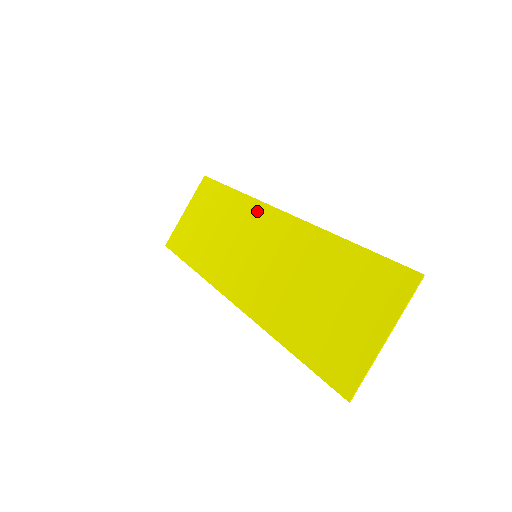
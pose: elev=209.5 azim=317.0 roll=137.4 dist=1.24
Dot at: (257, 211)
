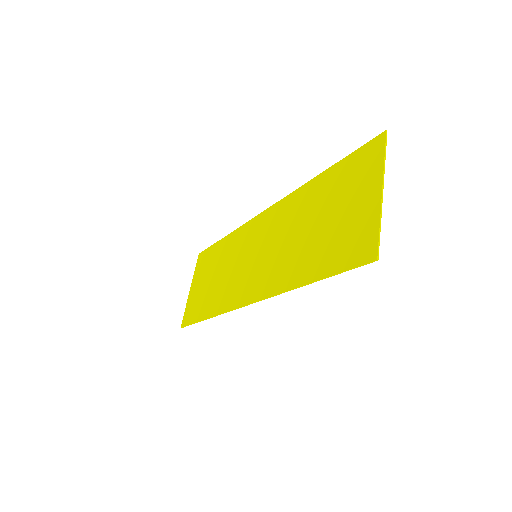
Dot at: (246, 230)
